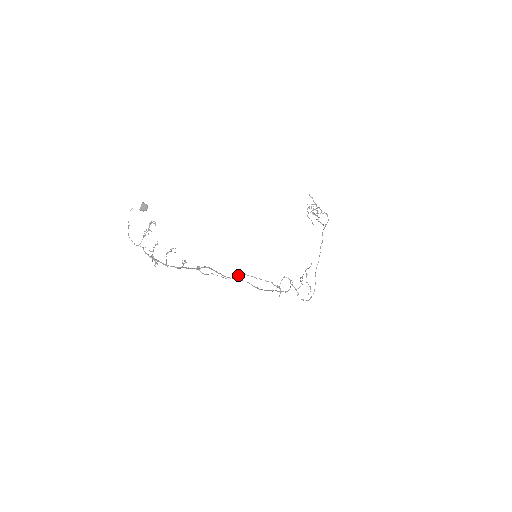
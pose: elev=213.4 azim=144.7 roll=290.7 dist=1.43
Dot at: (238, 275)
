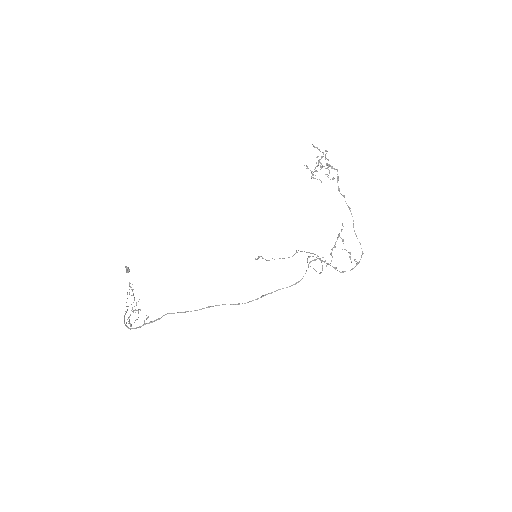
Dot at: (296, 252)
